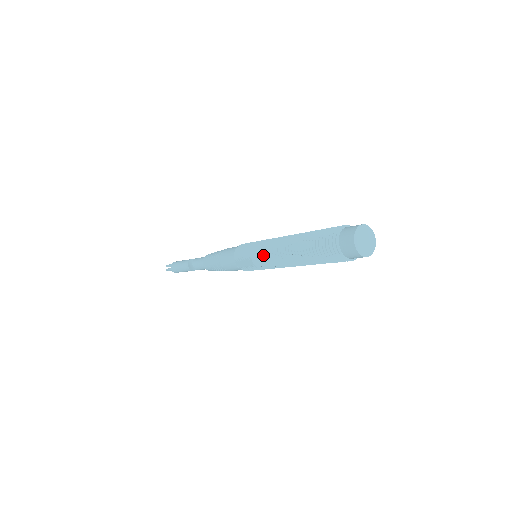
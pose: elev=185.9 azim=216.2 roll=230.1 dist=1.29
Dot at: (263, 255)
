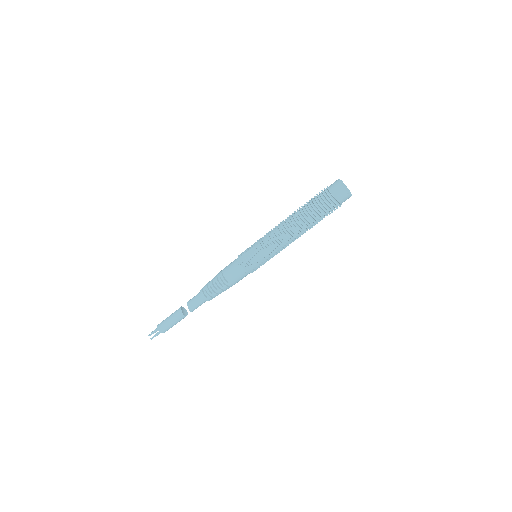
Dot at: (266, 234)
